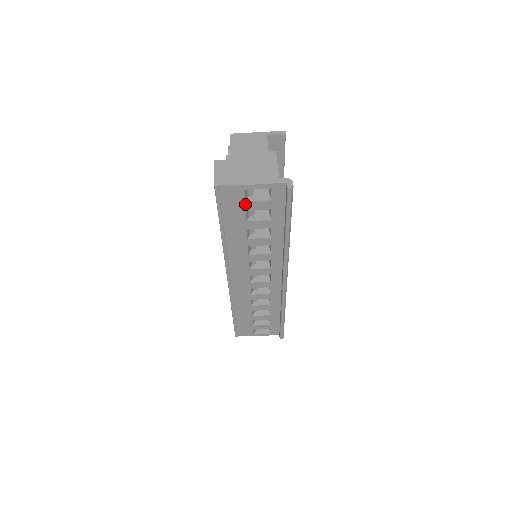
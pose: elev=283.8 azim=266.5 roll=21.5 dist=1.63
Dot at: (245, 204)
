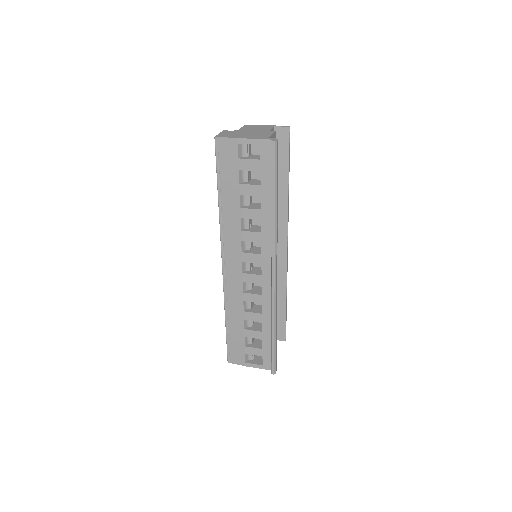
Dot at: (238, 162)
